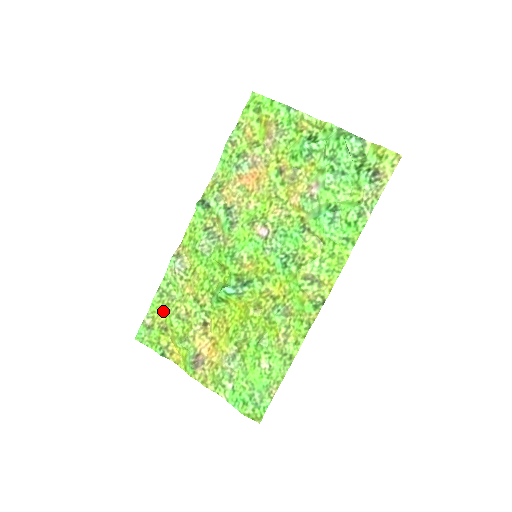
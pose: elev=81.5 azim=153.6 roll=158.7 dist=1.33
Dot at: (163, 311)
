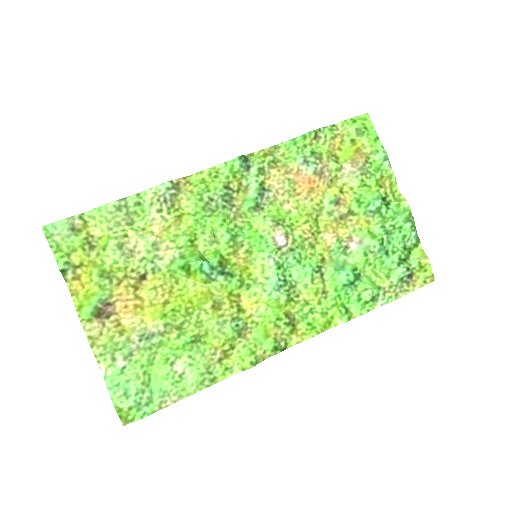
Dot at: (106, 226)
